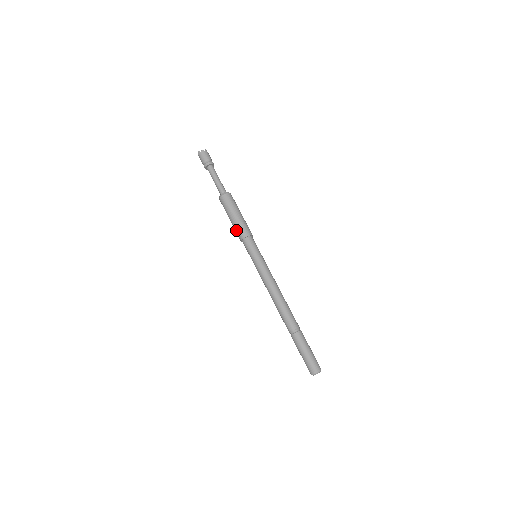
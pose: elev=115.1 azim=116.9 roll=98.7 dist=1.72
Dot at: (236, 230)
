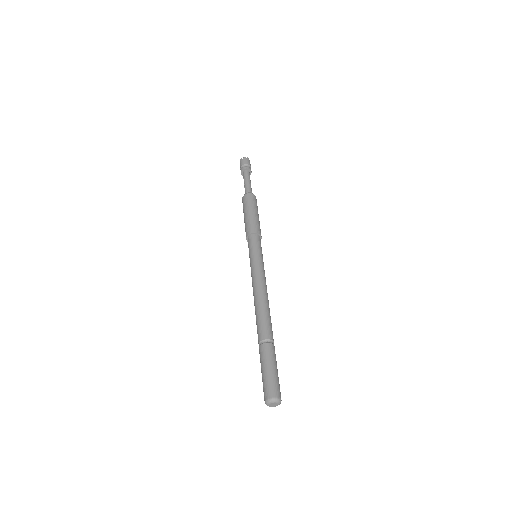
Dot at: (245, 227)
